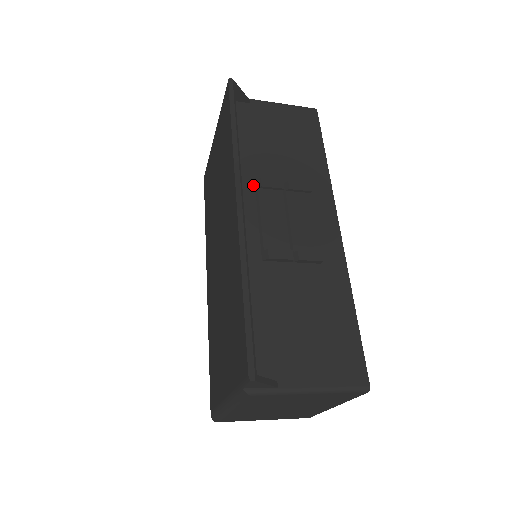
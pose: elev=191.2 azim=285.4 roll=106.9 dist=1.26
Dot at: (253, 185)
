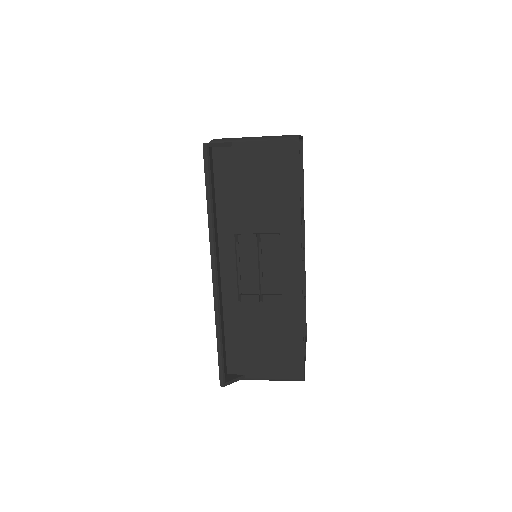
Dot at: (233, 238)
